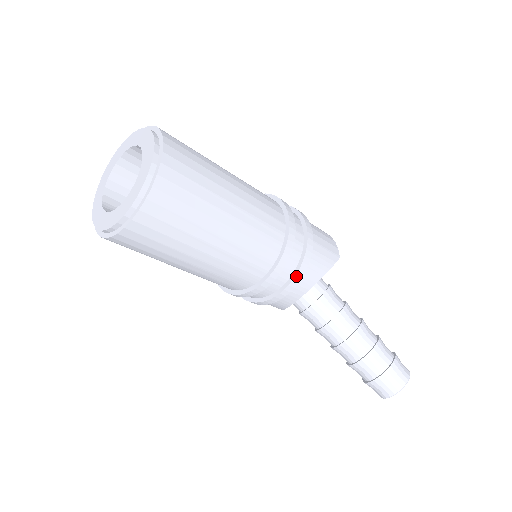
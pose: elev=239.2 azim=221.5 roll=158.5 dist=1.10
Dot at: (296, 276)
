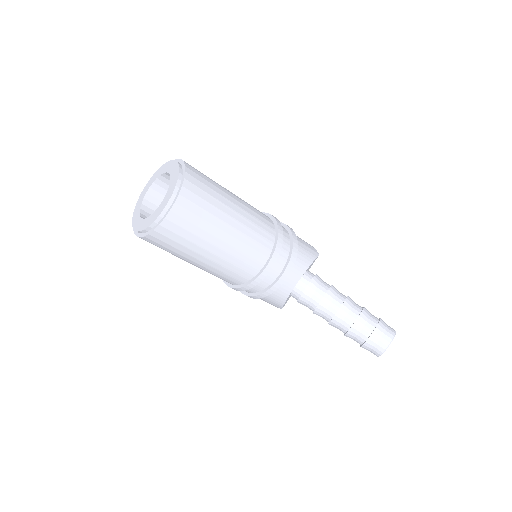
Dot at: (290, 262)
